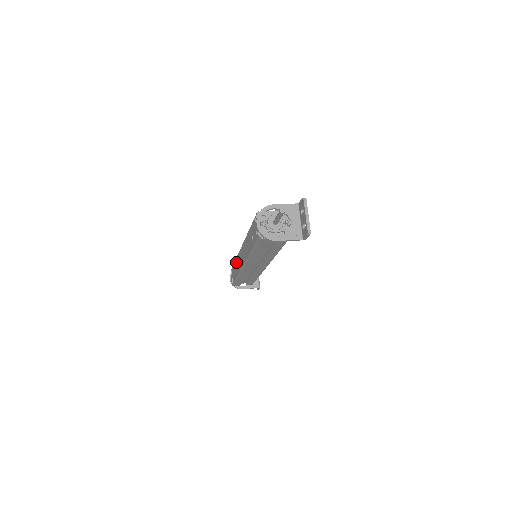
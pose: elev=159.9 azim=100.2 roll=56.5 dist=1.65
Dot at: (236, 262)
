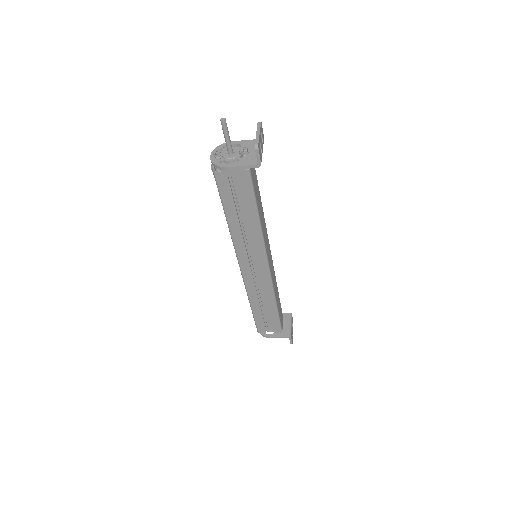
Dot at: occluded
